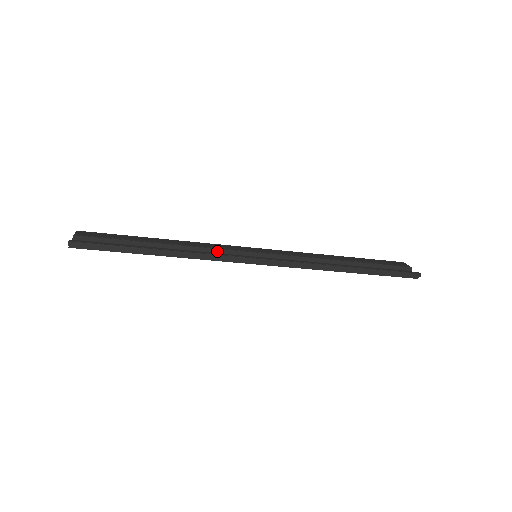
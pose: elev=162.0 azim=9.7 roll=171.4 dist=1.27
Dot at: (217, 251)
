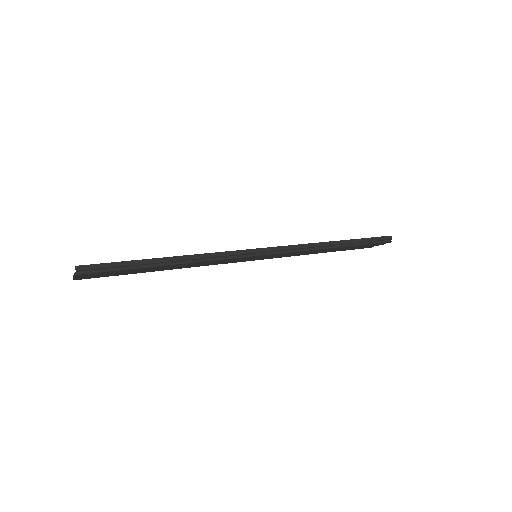
Dot at: occluded
